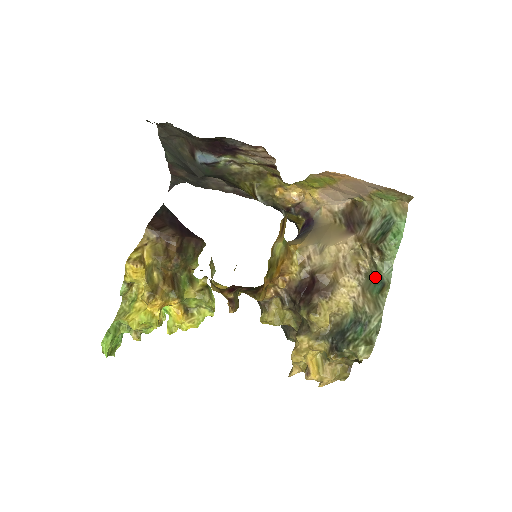
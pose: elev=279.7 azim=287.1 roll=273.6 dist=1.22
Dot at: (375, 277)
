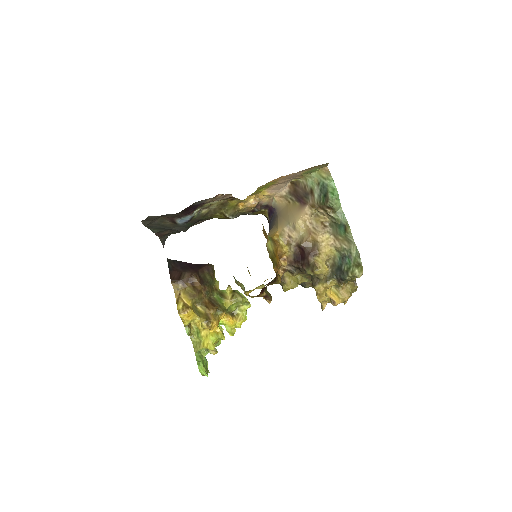
Dot at: (337, 224)
